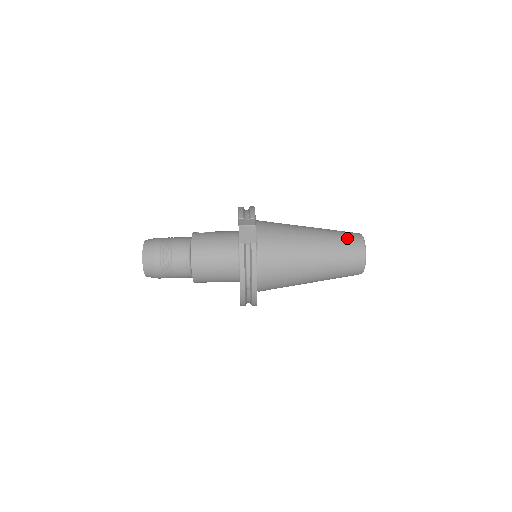
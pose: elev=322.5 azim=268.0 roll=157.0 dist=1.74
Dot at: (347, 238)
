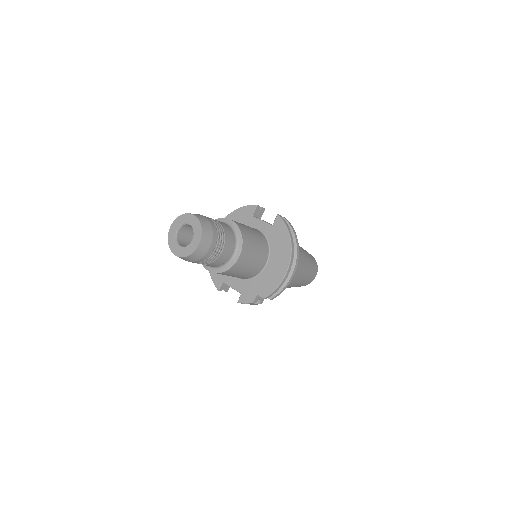
Dot at: occluded
